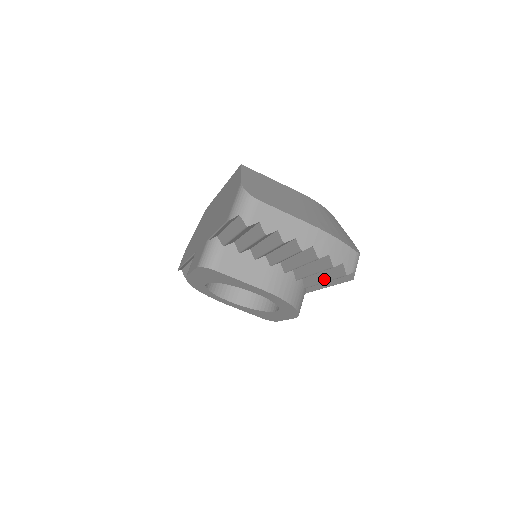
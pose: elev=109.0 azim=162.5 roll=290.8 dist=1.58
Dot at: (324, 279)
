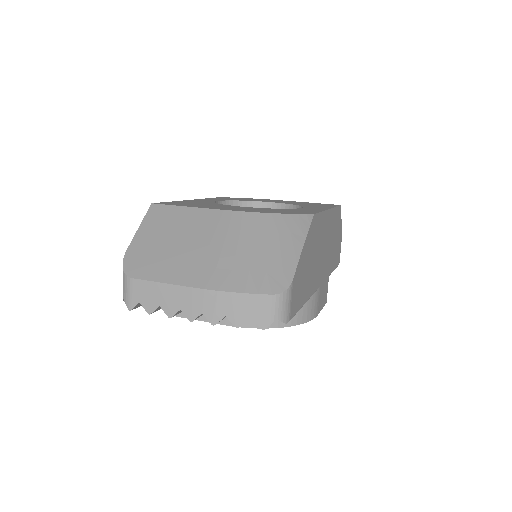
Dot at: occluded
